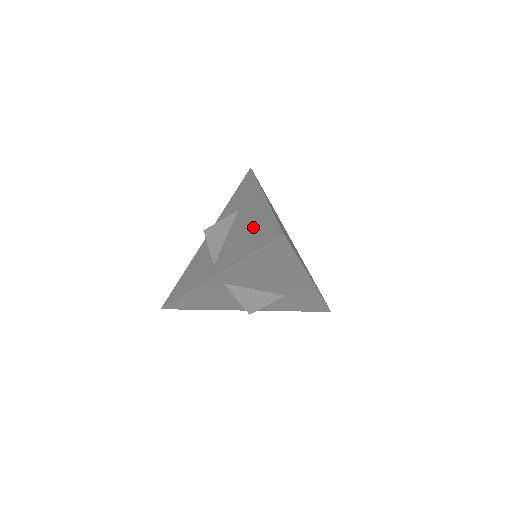
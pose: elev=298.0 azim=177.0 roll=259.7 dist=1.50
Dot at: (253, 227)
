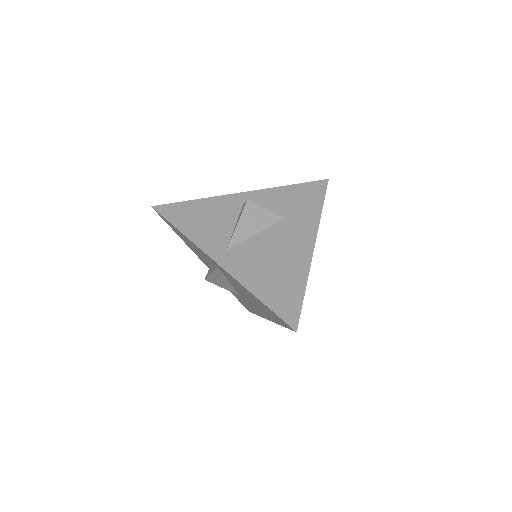
Dot at: (283, 271)
